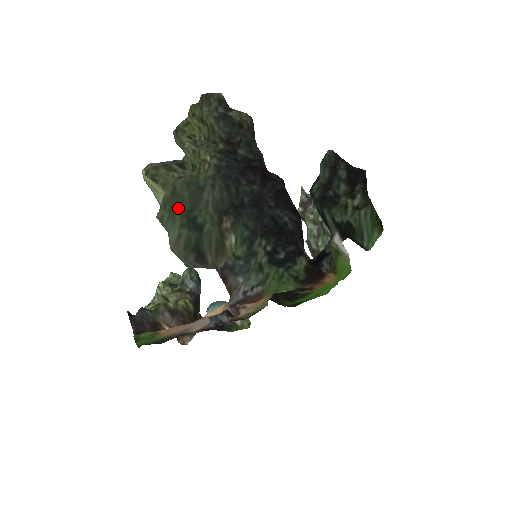
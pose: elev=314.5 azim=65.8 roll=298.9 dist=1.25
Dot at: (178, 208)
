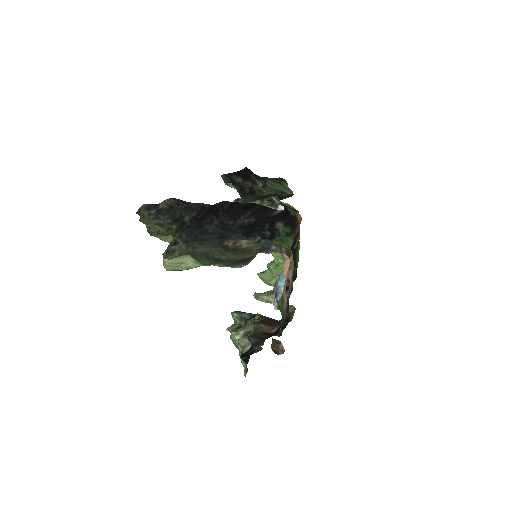
Dot at: occluded
